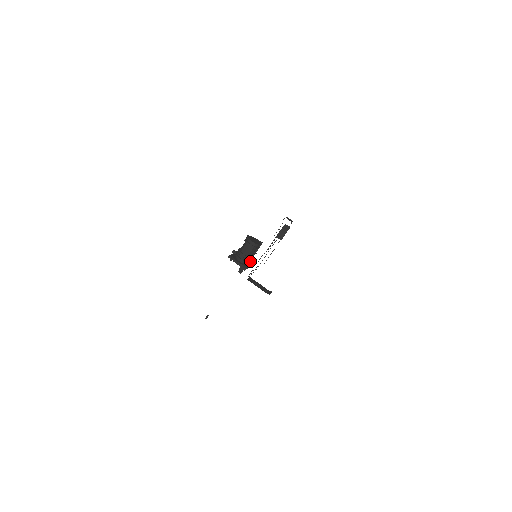
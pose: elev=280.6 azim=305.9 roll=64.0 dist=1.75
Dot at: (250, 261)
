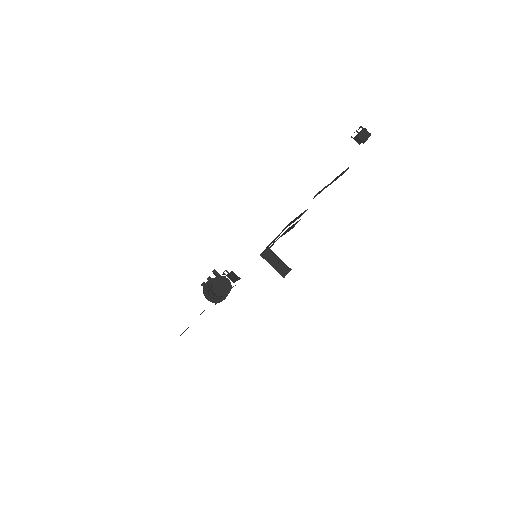
Dot at: occluded
